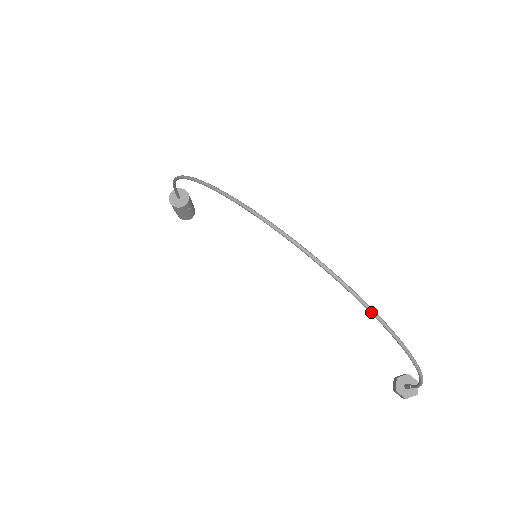
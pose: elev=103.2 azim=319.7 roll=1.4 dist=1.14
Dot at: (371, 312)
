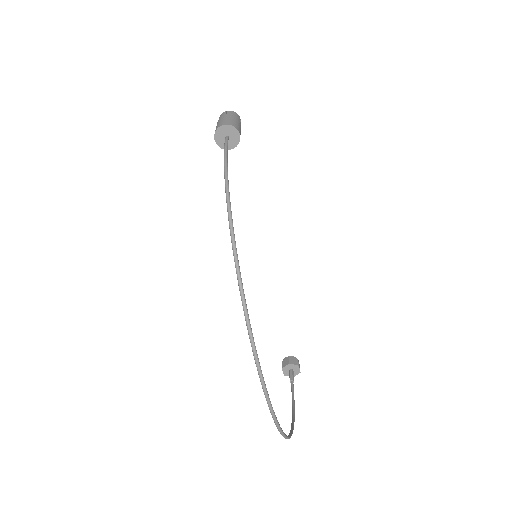
Dot at: occluded
